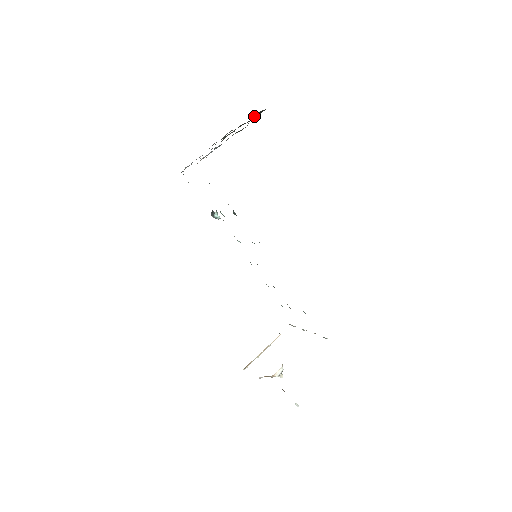
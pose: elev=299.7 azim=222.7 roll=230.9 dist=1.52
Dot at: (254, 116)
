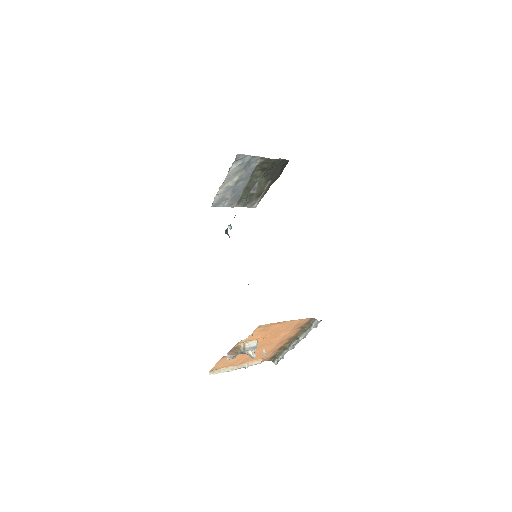
Dot at: (279, 161)
